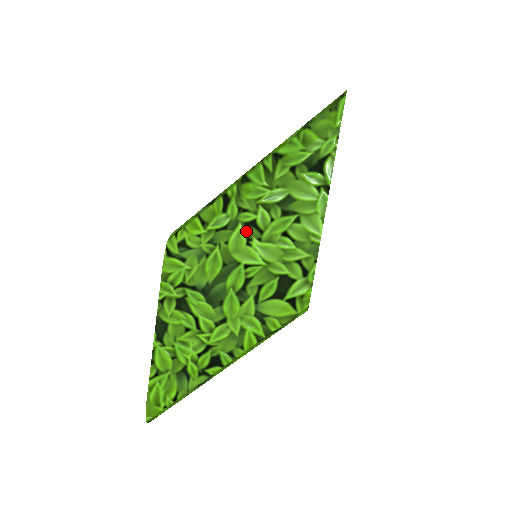
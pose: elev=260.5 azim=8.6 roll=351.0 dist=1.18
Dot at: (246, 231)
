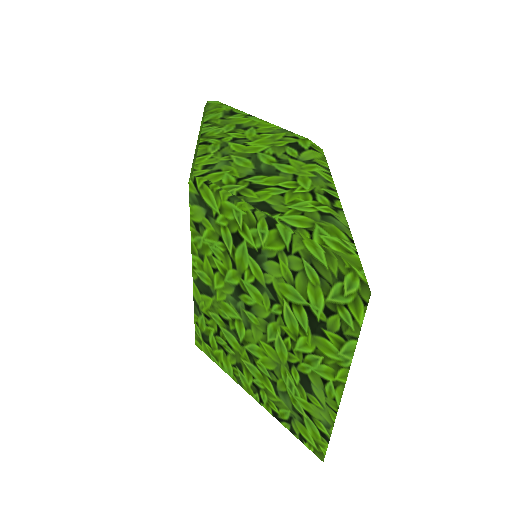
Dot at: (237, 143)
